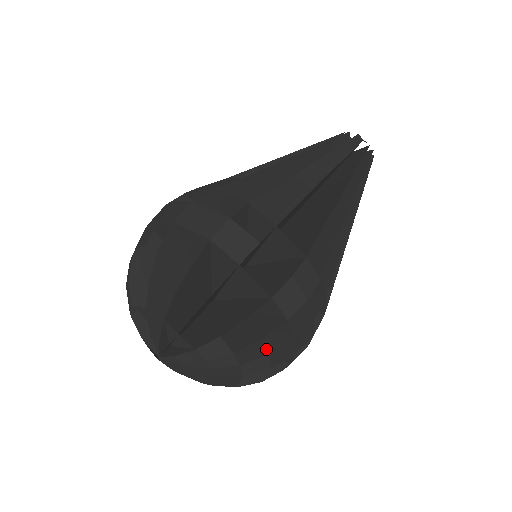
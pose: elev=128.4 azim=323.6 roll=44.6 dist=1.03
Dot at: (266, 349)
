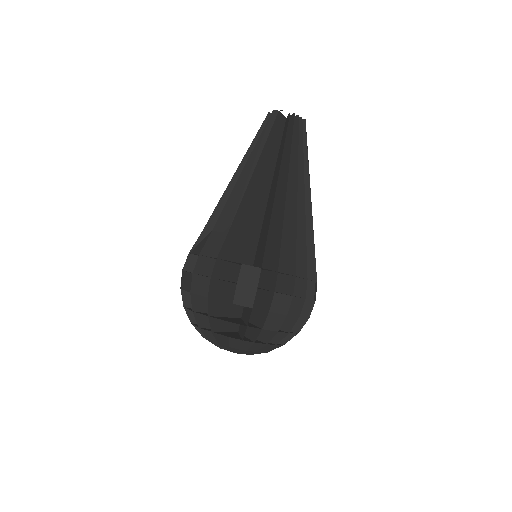
Dot at: (261, 326)
